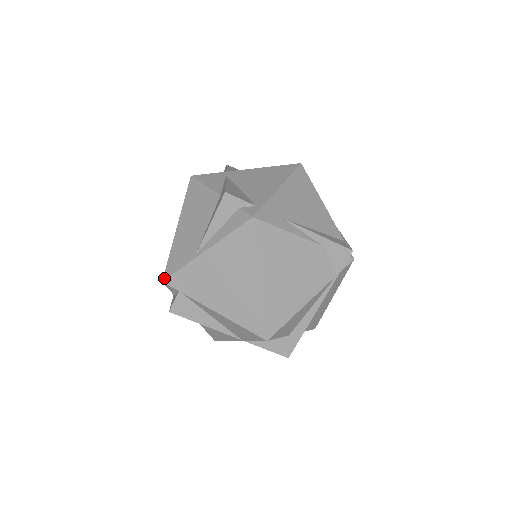
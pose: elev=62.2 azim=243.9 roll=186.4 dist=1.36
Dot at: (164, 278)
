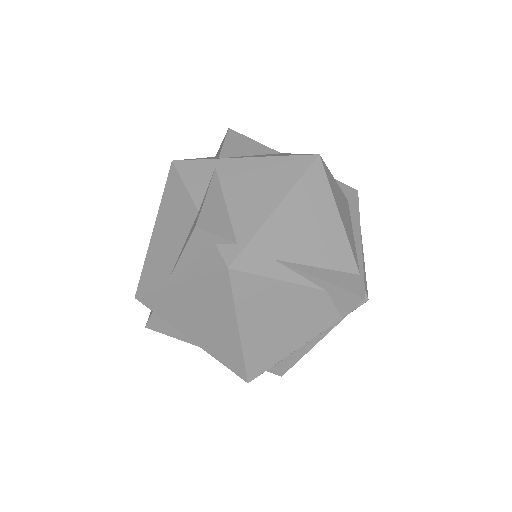
Dot at: (136, 295)
